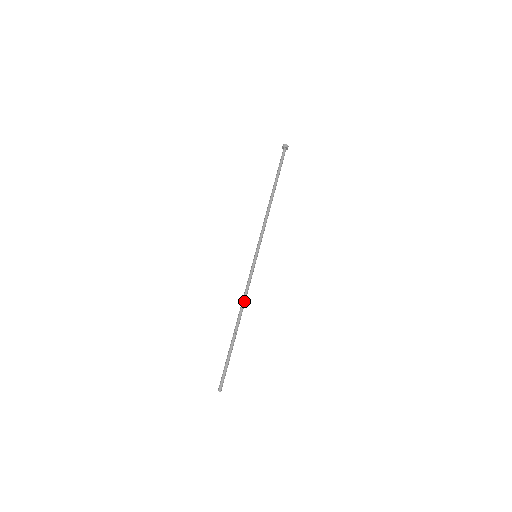
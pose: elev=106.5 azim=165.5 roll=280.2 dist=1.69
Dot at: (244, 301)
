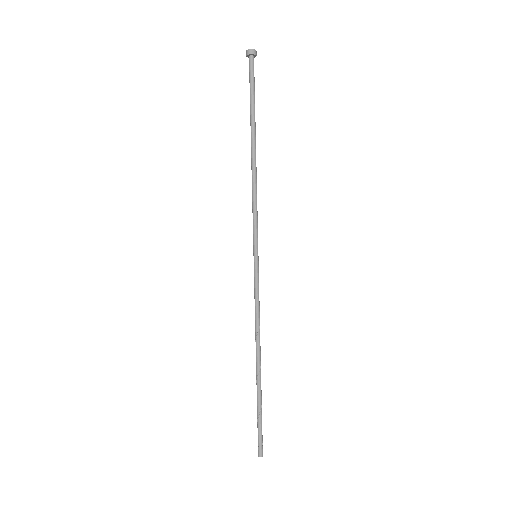
Dot at: (256, 329)
